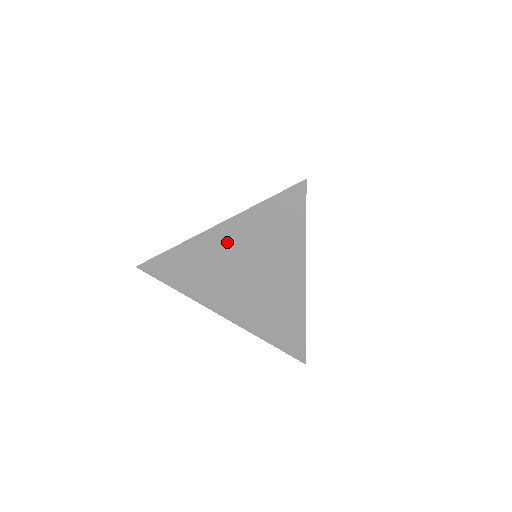
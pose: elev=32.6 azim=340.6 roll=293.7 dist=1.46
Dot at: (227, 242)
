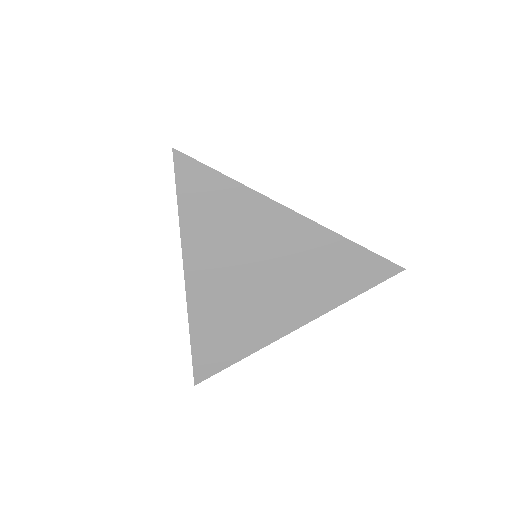
Dot at: occluded
